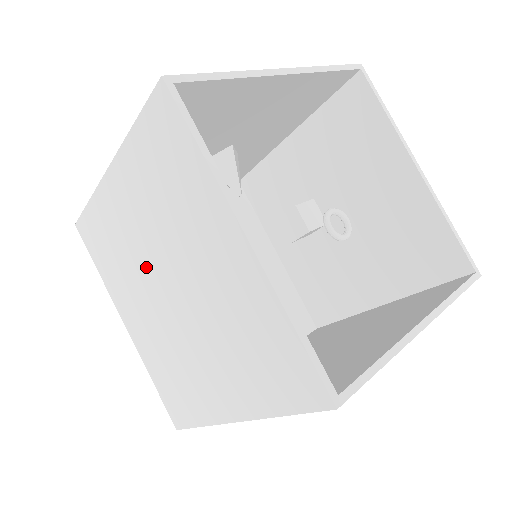
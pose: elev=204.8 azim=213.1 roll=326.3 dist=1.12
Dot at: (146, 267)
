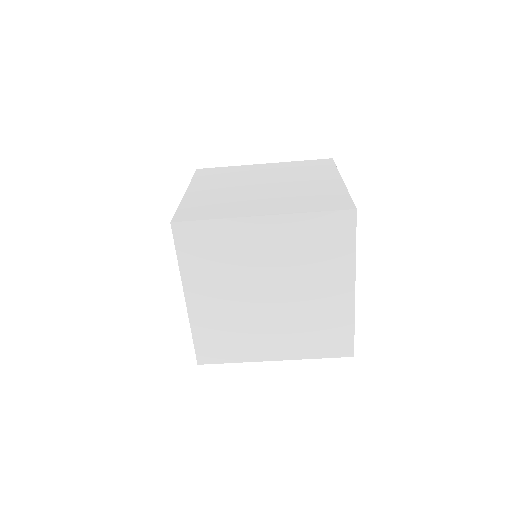
Dot at: (252, 180)
